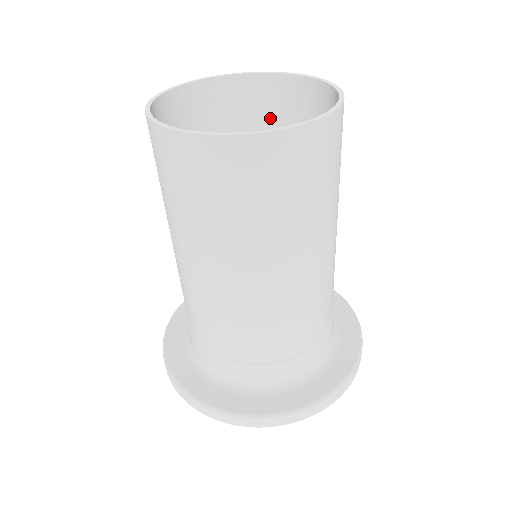
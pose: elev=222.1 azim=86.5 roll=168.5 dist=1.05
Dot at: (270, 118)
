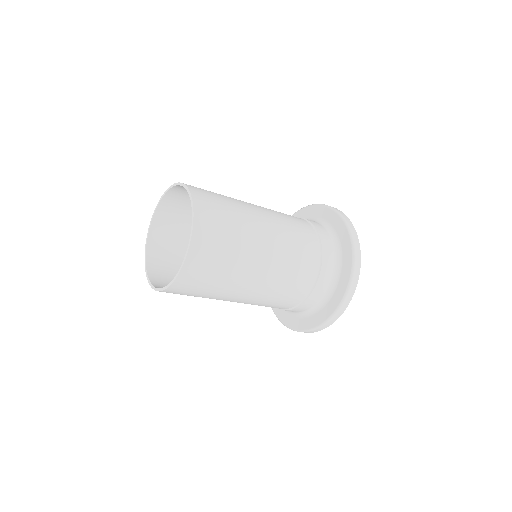
Dot at: occluded
